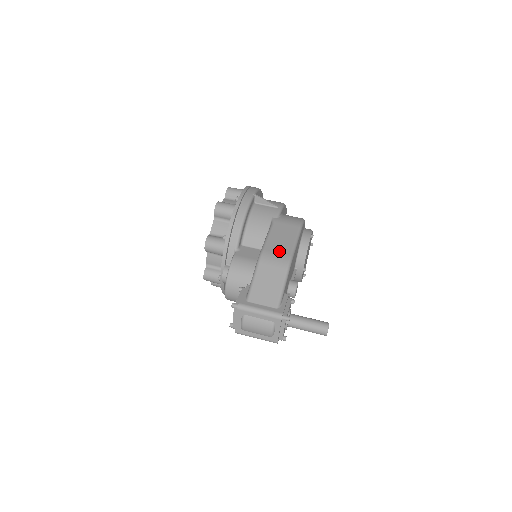
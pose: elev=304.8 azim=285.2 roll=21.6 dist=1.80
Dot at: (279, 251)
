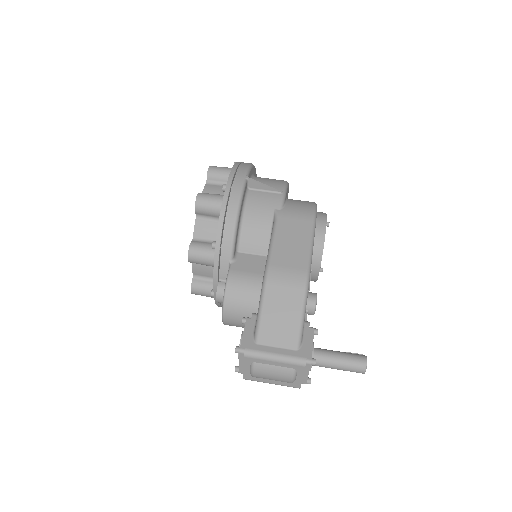
Dot at: (291, 264)
